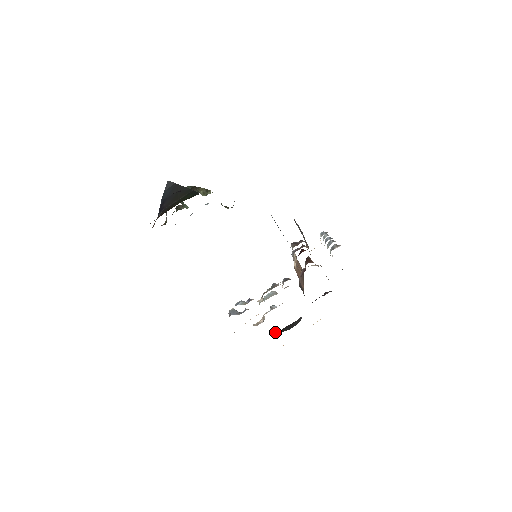
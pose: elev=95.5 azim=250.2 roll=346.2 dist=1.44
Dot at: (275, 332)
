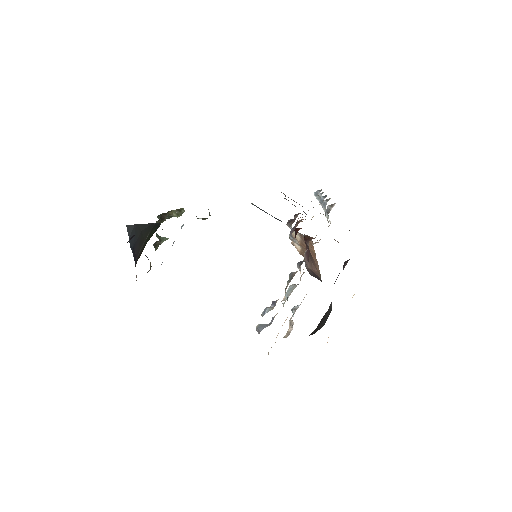
Dot at: (311, 333)
